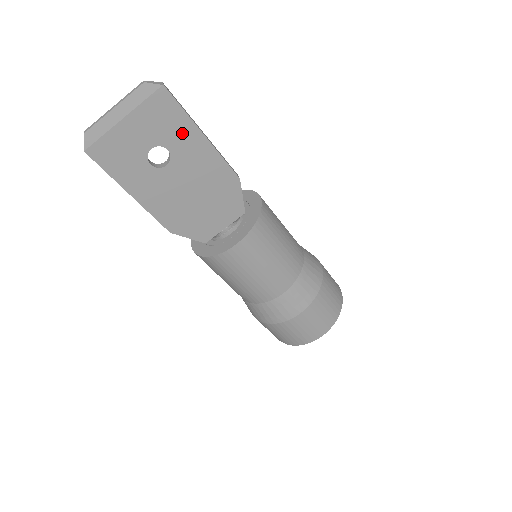
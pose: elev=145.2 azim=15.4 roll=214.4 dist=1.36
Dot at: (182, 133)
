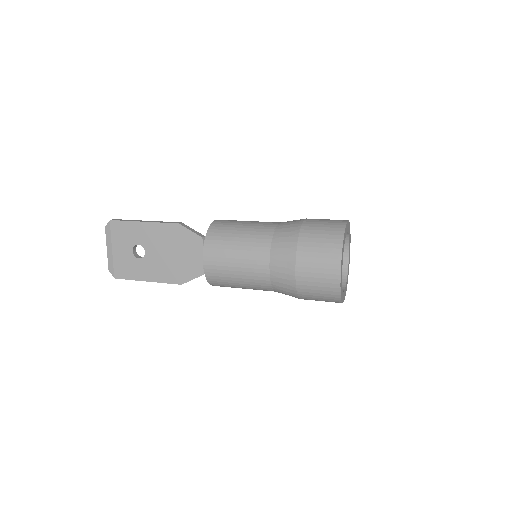
Dot at: (135, 231)
